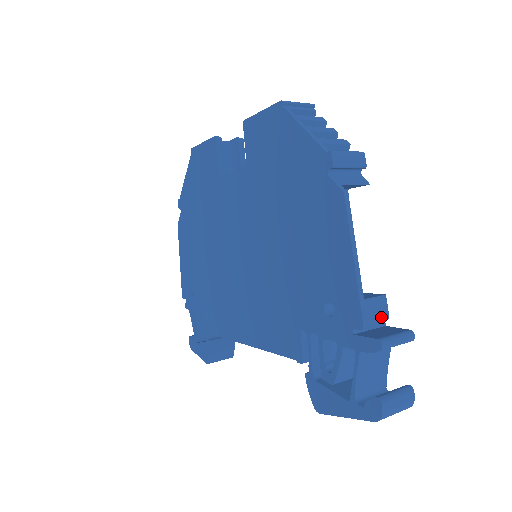
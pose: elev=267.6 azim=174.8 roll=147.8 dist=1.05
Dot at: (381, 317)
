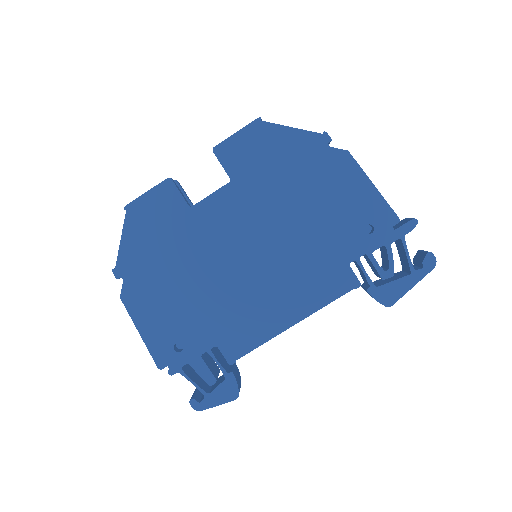
Dot at: occluded
